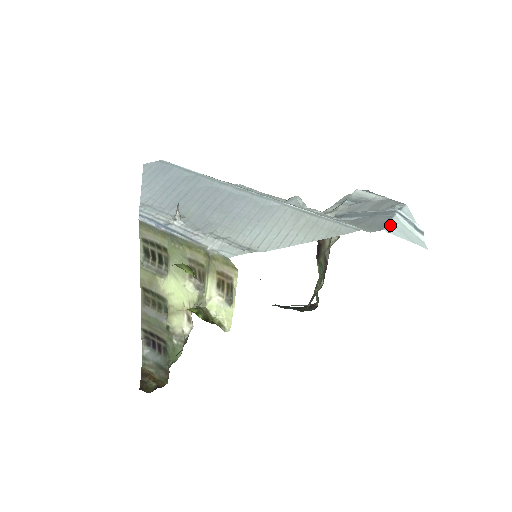
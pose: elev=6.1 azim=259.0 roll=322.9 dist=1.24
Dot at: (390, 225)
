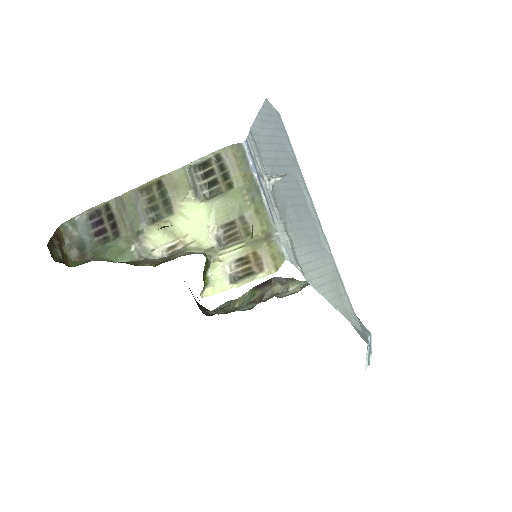
Dot at: occluded
